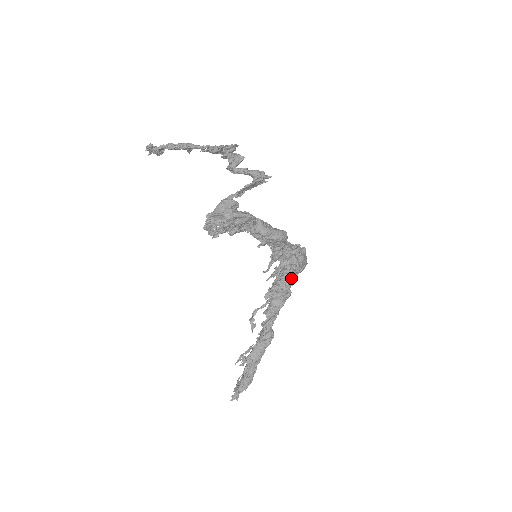
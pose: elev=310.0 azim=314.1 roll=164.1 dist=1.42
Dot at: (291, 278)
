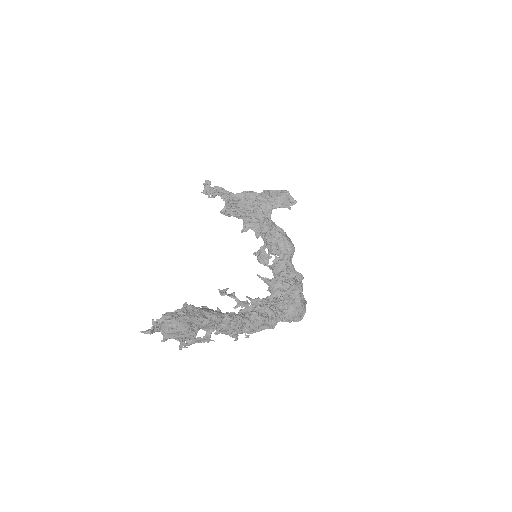
Dot at: (282, 310)
